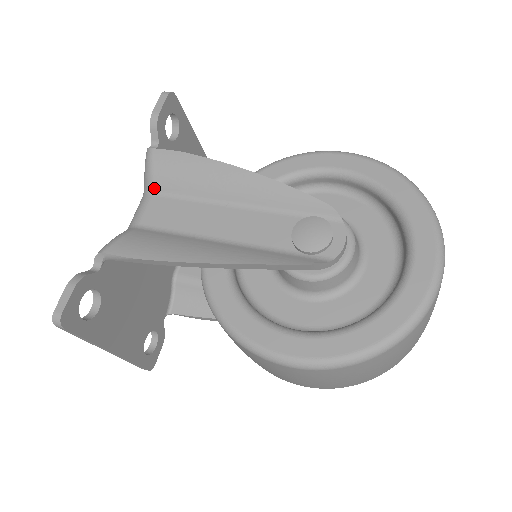
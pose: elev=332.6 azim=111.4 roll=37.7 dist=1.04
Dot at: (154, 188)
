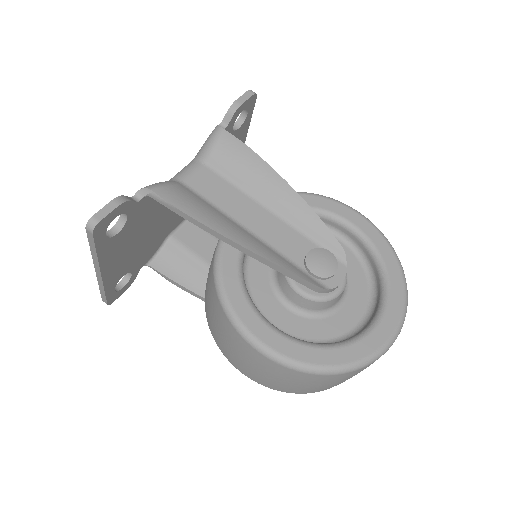
Dot at: (209, 160)
